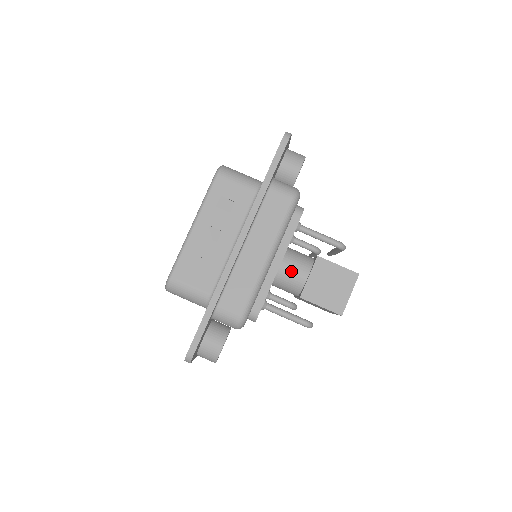
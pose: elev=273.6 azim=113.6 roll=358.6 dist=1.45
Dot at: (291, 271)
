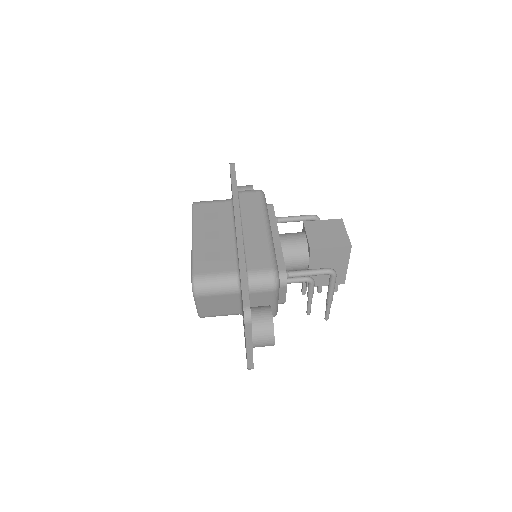
Dot at: (291, 240)
